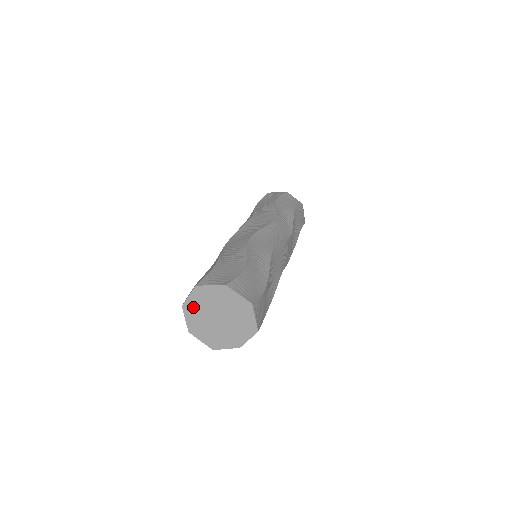
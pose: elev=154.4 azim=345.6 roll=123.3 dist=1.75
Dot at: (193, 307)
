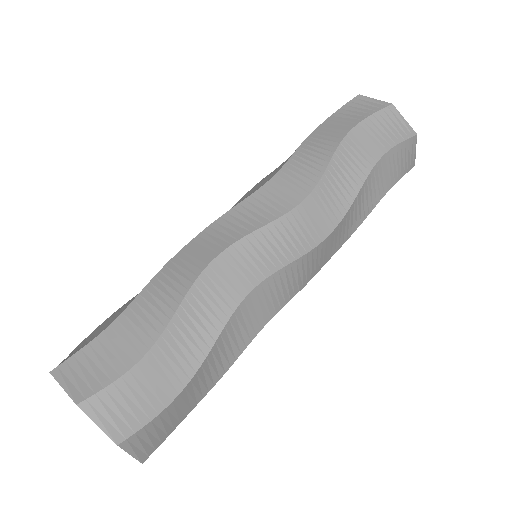
Dot at: occluded
